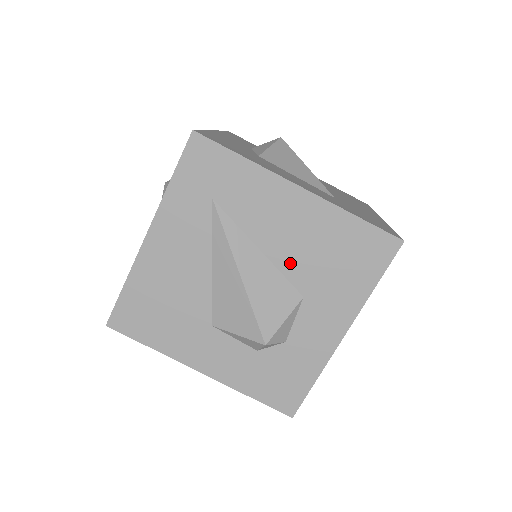
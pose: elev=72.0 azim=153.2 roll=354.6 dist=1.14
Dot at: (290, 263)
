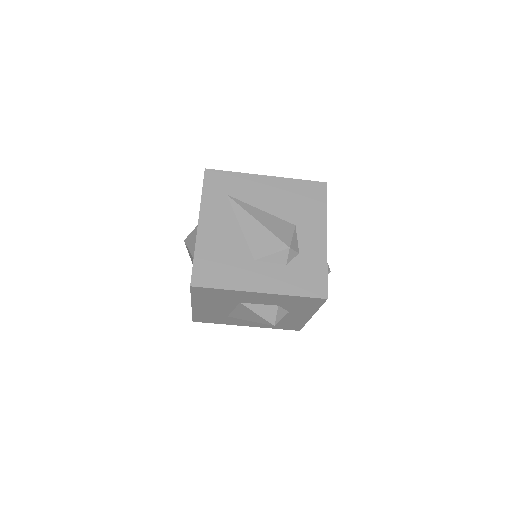
Dot at: (280, 211)
